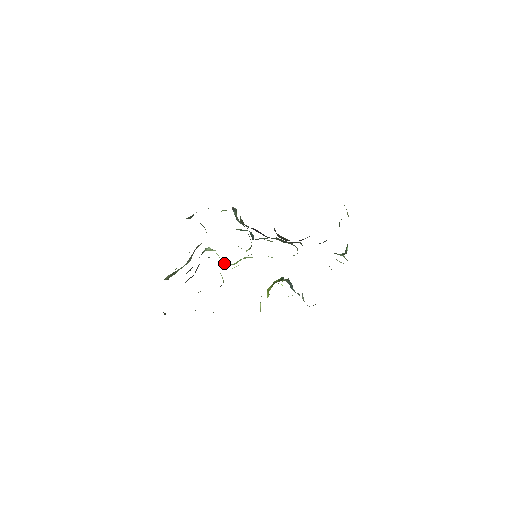
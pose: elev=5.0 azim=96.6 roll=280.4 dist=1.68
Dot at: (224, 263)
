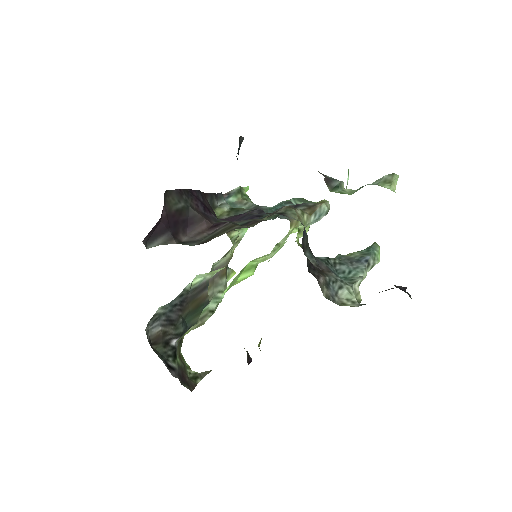
Dot at: occluded
